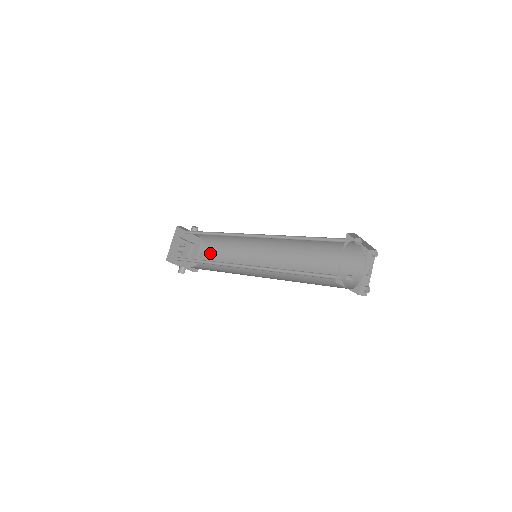
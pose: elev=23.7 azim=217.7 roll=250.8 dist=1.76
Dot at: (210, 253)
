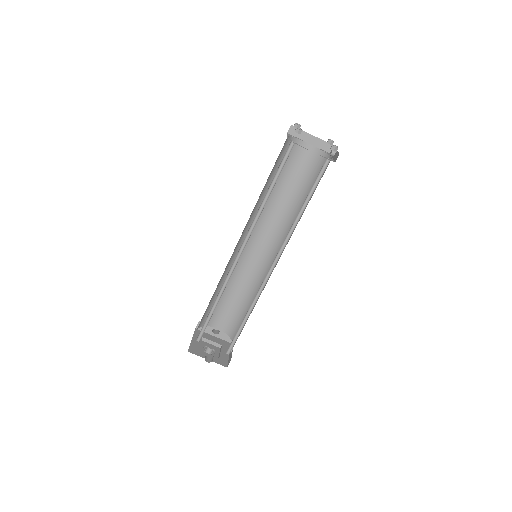
Dot at: occluded
